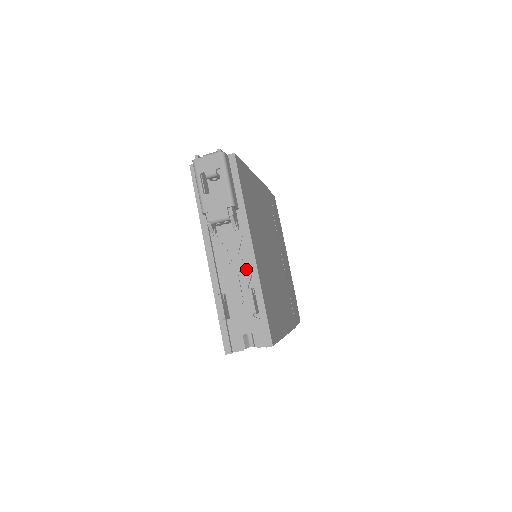
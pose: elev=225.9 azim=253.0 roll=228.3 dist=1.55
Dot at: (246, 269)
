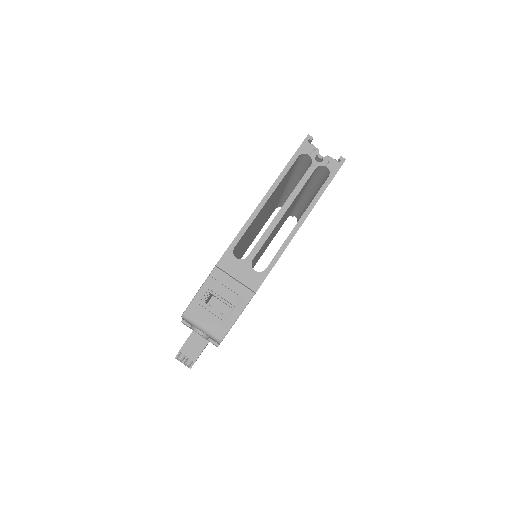
Dot at: occluded
